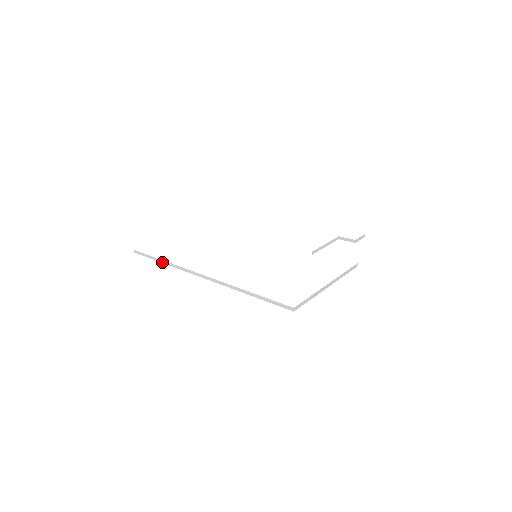
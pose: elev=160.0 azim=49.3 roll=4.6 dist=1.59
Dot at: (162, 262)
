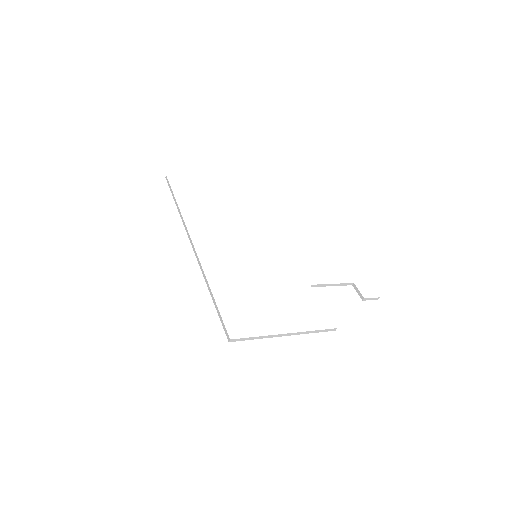
Dot at: (176, 205)
